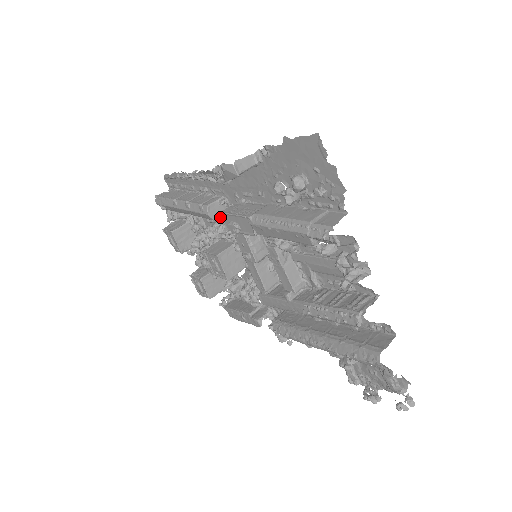
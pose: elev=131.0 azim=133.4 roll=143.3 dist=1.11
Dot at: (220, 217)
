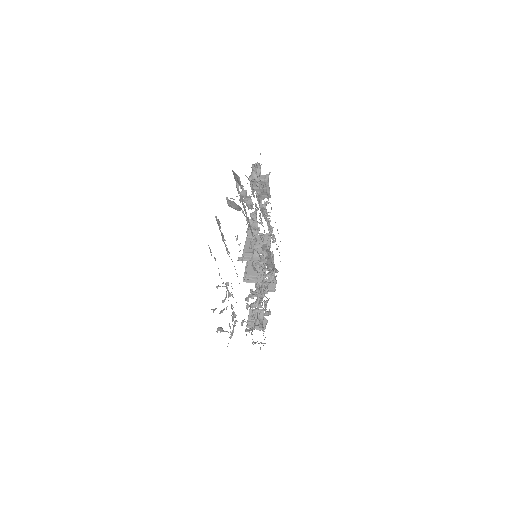
Dot at: (268, 250)
